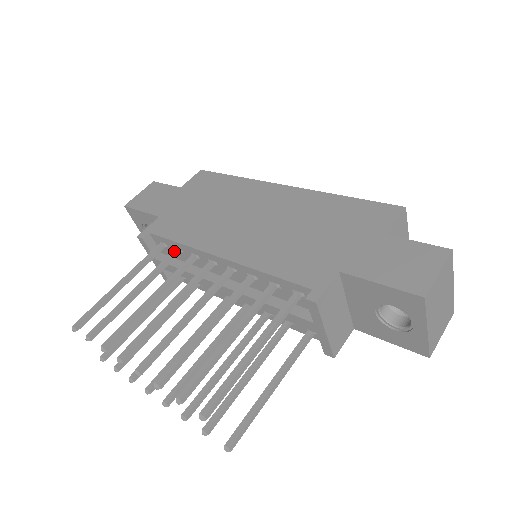
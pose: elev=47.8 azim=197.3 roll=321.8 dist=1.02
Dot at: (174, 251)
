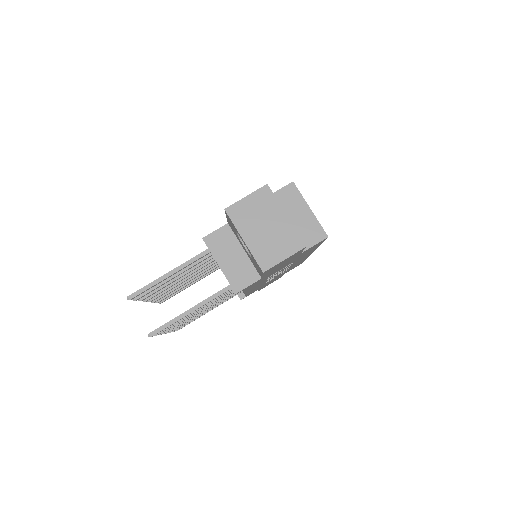
Dot at: occluded
